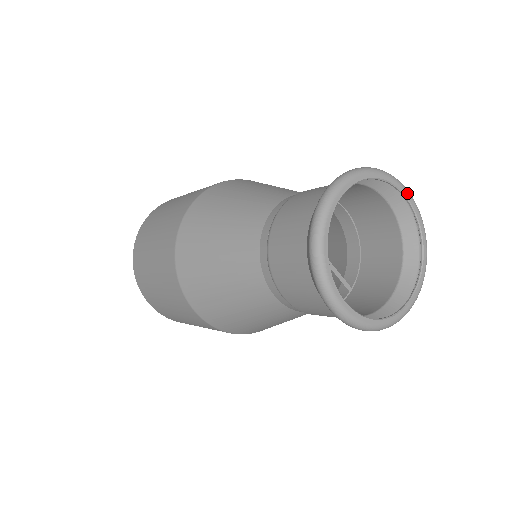
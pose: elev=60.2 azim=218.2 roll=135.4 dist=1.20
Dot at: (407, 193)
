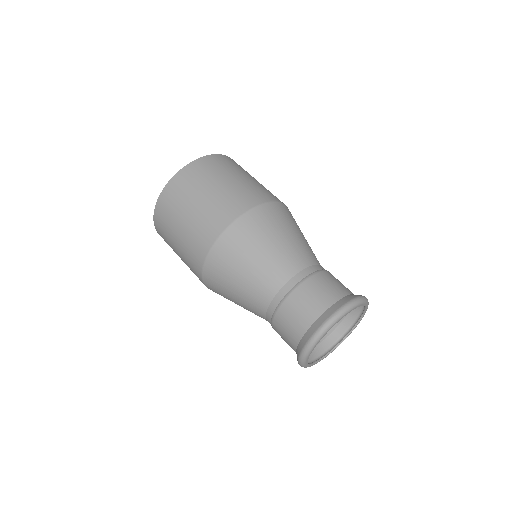
Dot at: (367, 307)
